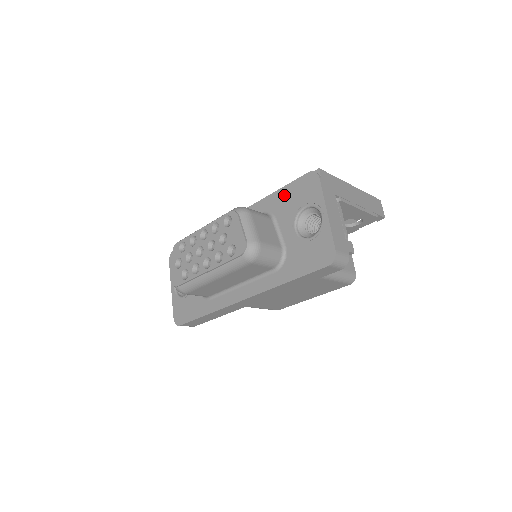
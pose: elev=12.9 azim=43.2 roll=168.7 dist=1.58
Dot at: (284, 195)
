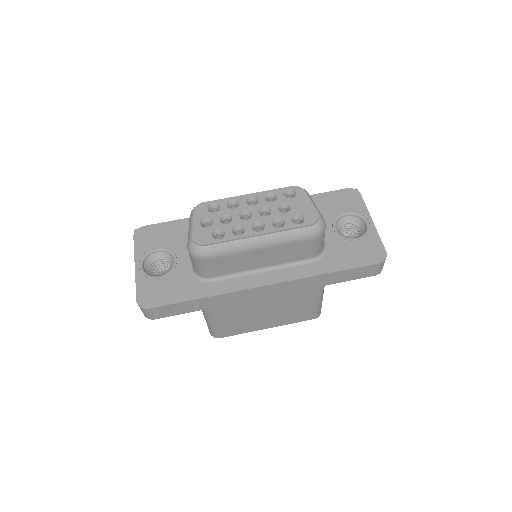
Dot at: (320, 200)
